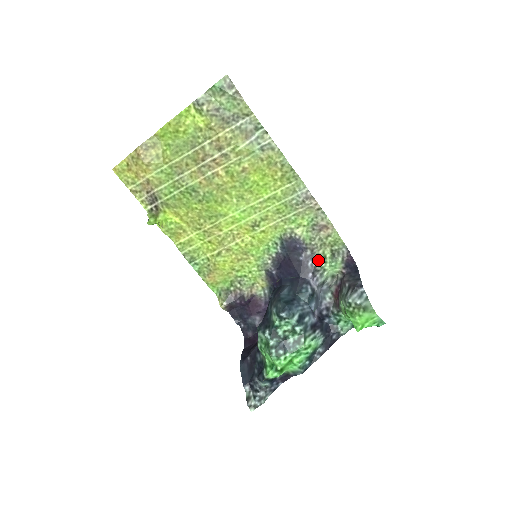
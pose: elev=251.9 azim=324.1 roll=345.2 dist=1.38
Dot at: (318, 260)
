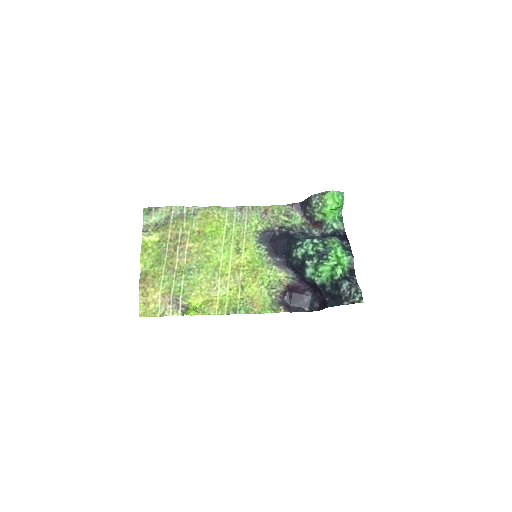
Dot at: (285, 225)
